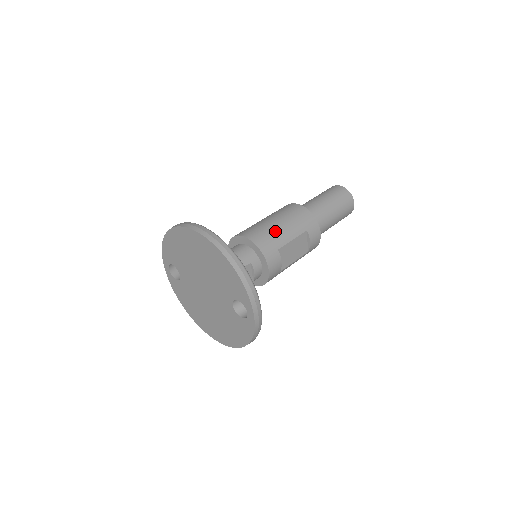
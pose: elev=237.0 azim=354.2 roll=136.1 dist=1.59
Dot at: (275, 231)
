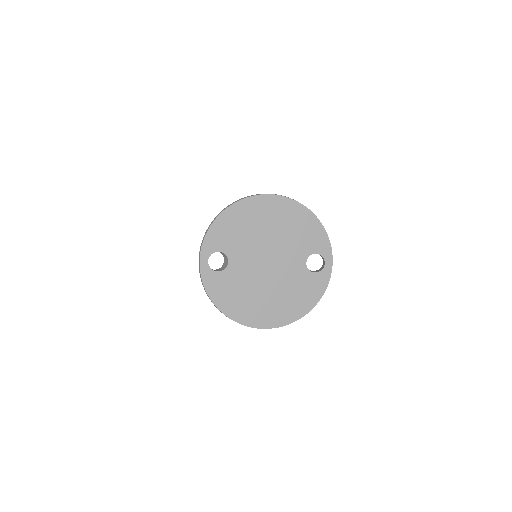
Dot at: occluded
